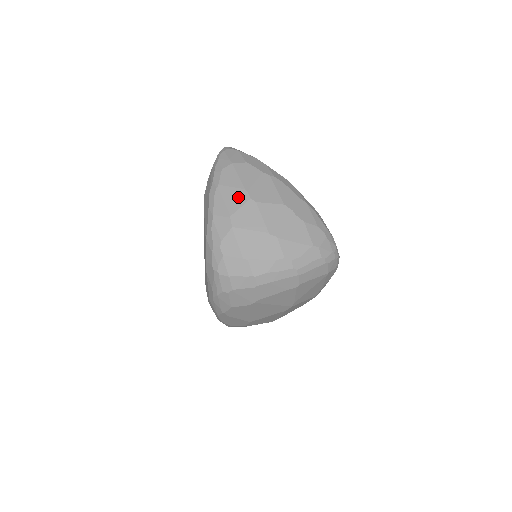
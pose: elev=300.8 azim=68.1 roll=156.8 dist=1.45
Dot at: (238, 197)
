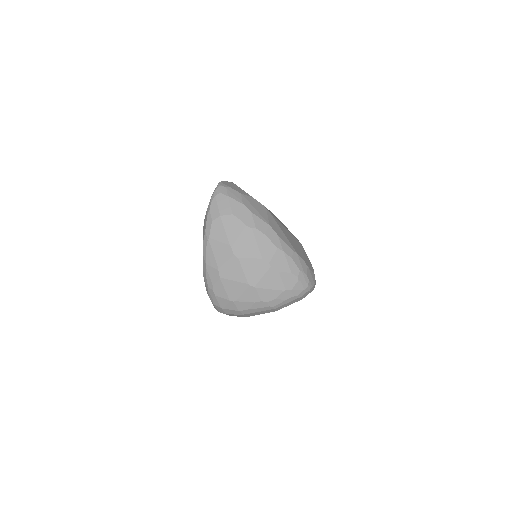
Dot at: (224, 252)
